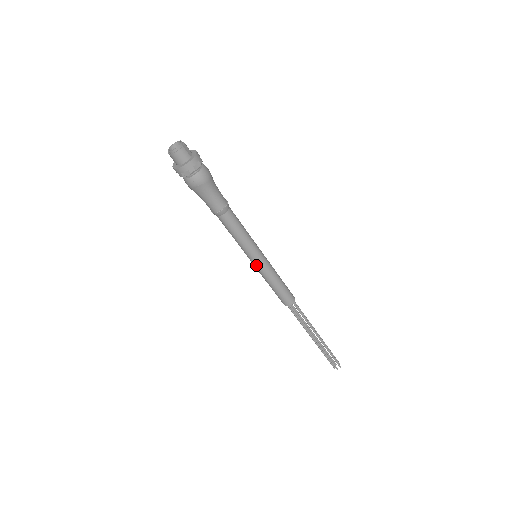
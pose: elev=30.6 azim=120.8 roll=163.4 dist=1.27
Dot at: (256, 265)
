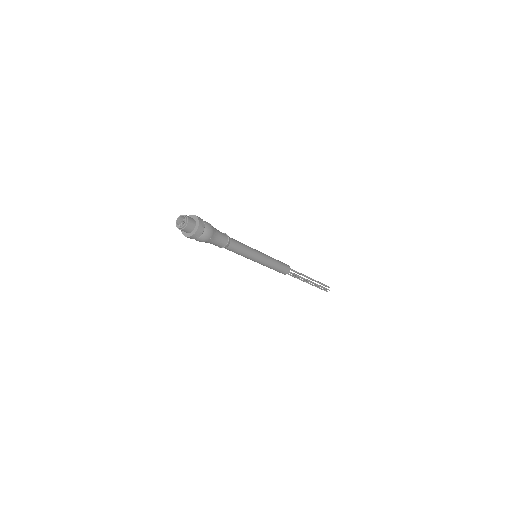
Dot at: occluded
